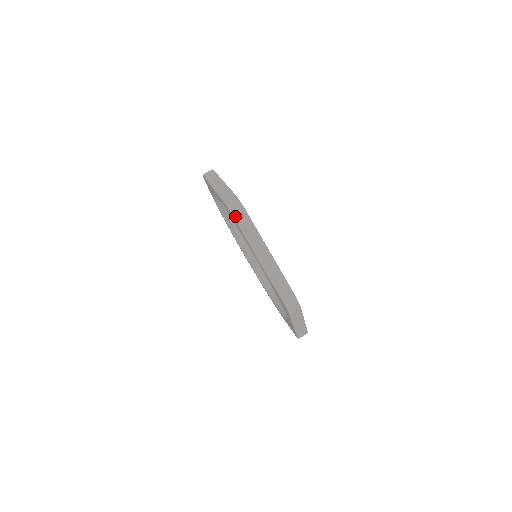
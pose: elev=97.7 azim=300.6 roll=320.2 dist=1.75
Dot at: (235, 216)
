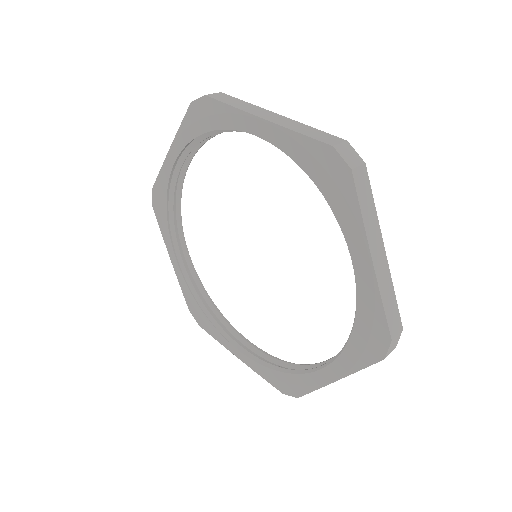
Dot at: (209, 96)
